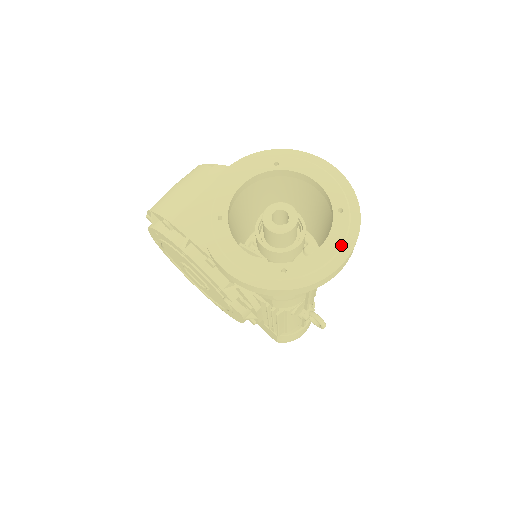
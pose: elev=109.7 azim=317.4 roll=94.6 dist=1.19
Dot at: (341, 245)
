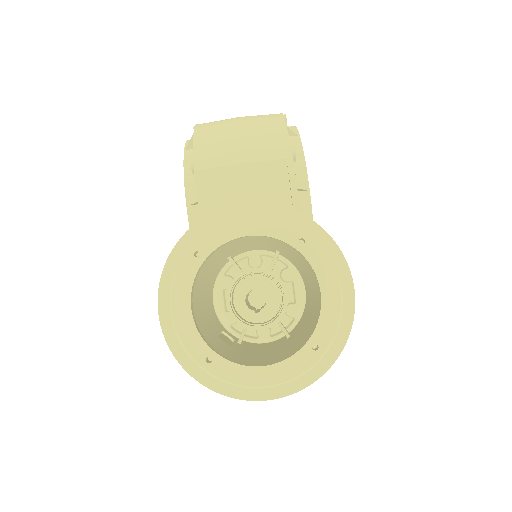
Dot at: (282, 382)
